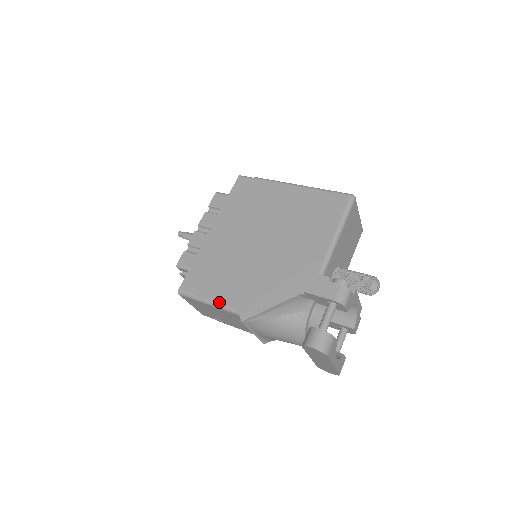
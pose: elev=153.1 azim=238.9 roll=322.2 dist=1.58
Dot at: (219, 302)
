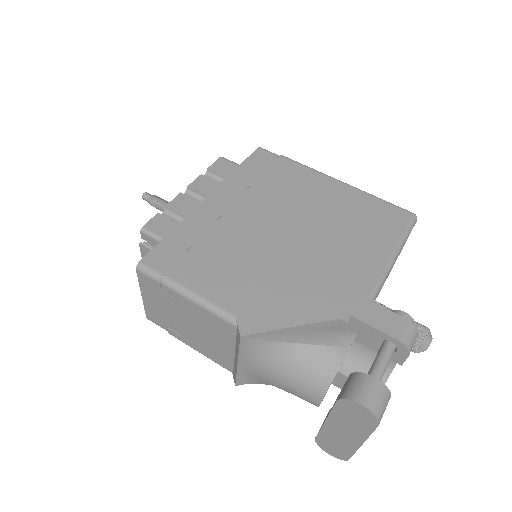
Dot at: (206, 297)
